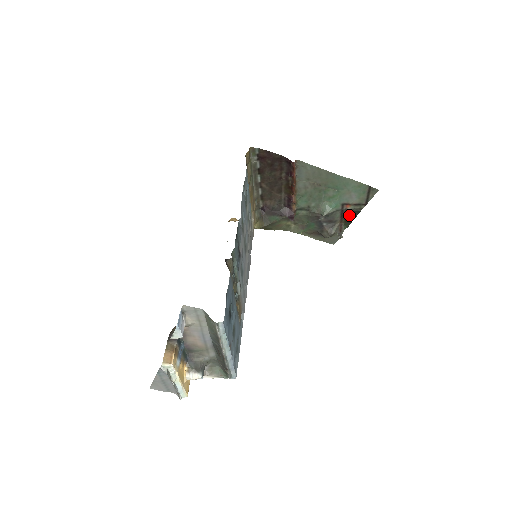
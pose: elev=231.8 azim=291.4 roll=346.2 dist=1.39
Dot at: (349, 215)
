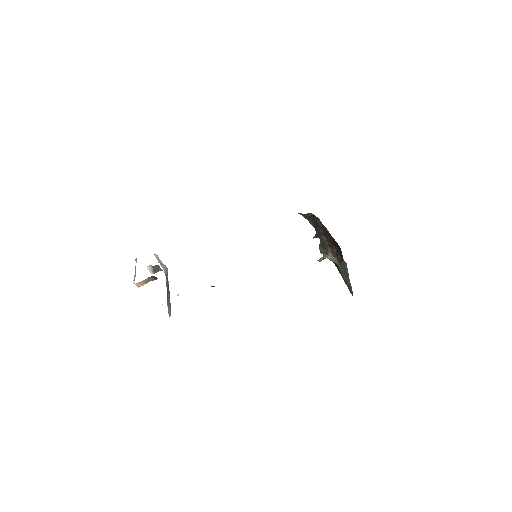
Dot at: (337, 266)
